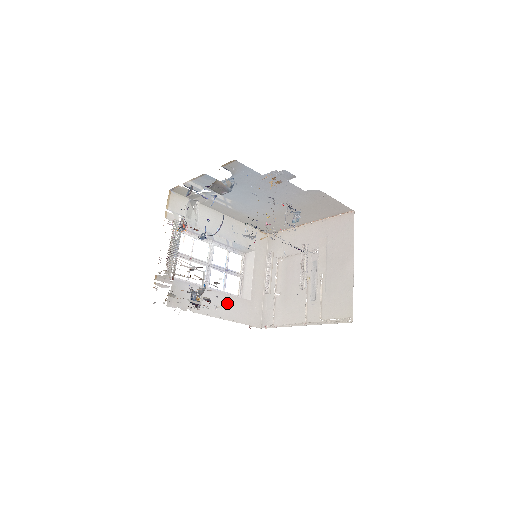
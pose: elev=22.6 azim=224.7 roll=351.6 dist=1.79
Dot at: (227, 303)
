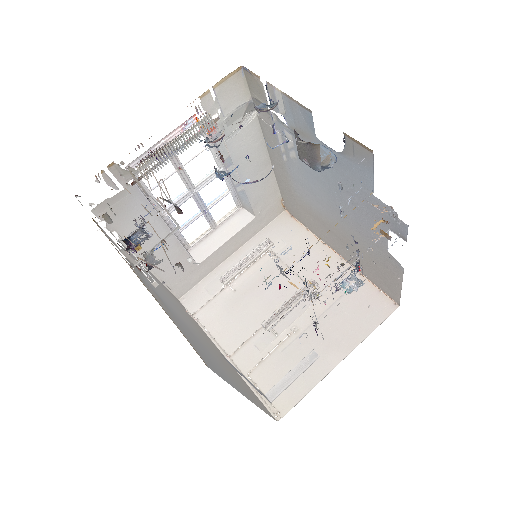
Dot at: (170, 253)
